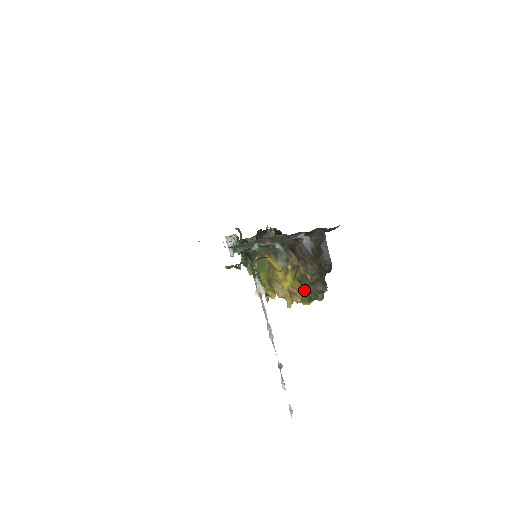
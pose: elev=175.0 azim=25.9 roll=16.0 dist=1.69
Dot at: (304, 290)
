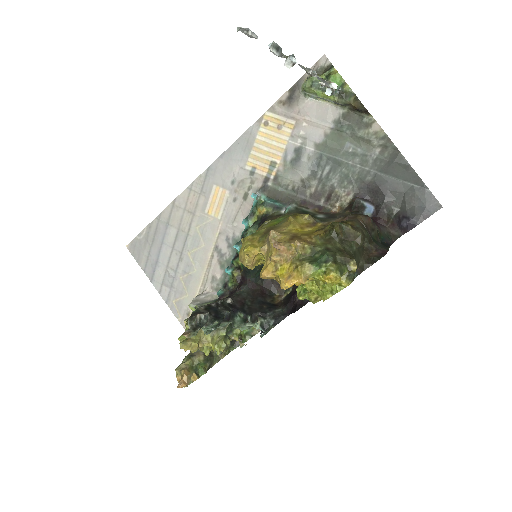
Dot at: (321, 242)
